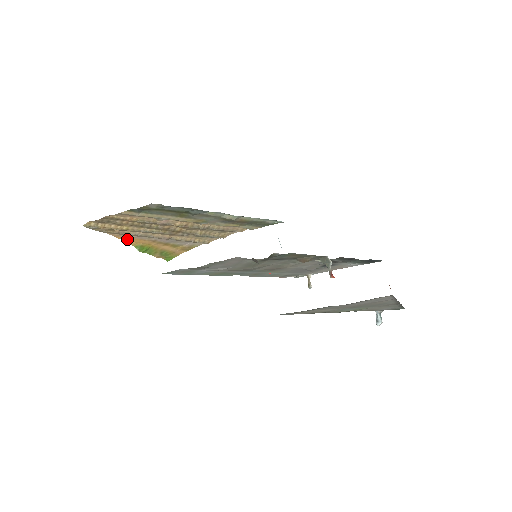
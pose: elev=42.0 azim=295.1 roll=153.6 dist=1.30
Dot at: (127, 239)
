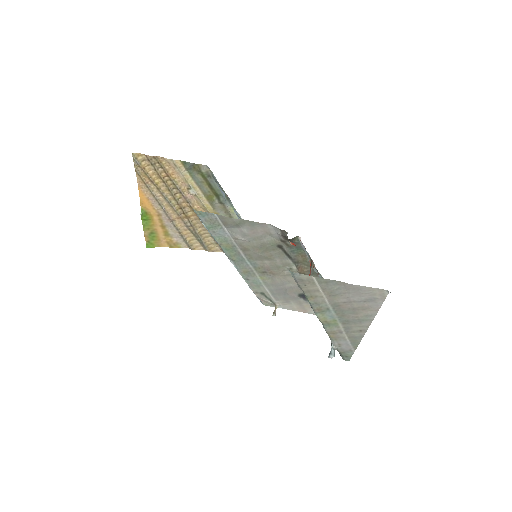
Dot at: (143, 196)
